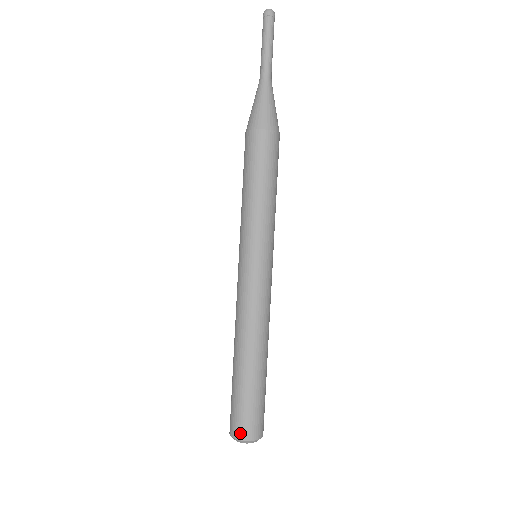
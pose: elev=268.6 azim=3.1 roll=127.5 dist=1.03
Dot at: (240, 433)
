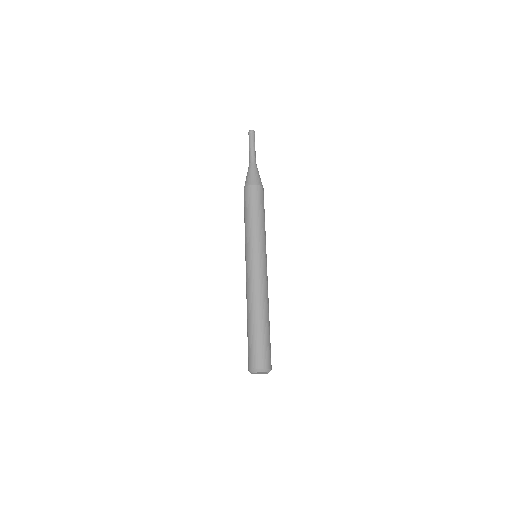
Dot at: (252, 364)
